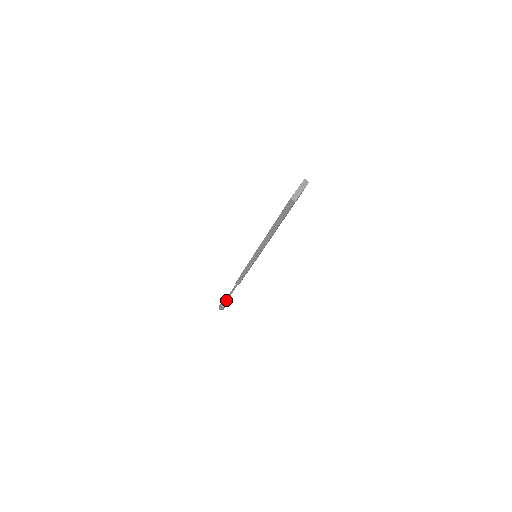
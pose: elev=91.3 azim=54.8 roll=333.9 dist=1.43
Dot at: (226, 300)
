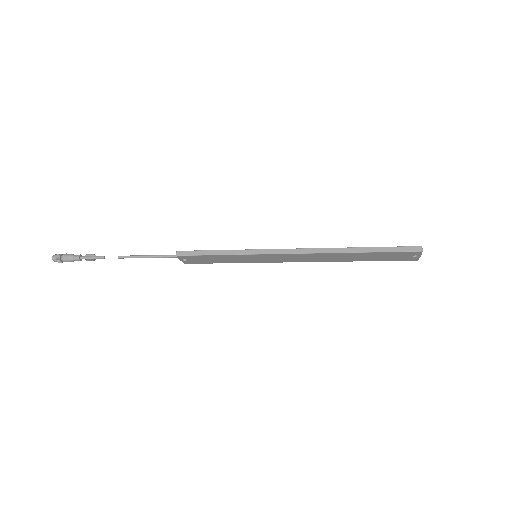
Dot at: (95, 257)
